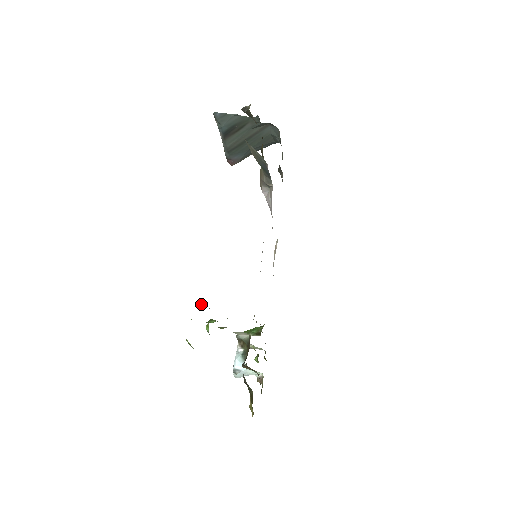
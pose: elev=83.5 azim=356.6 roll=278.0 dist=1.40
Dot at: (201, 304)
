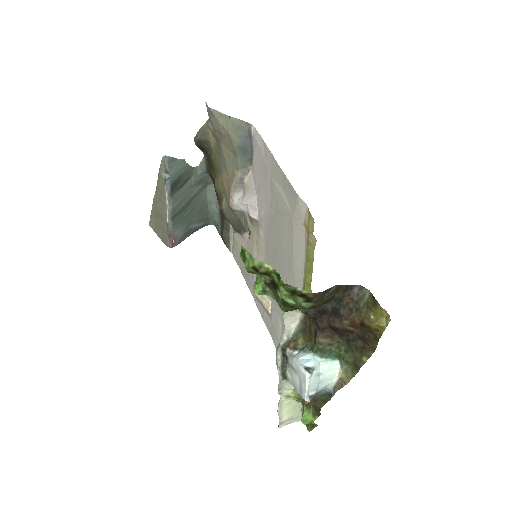
Dot at: occluded
